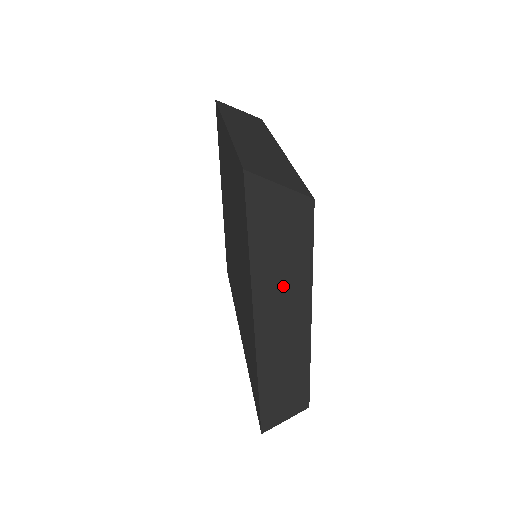
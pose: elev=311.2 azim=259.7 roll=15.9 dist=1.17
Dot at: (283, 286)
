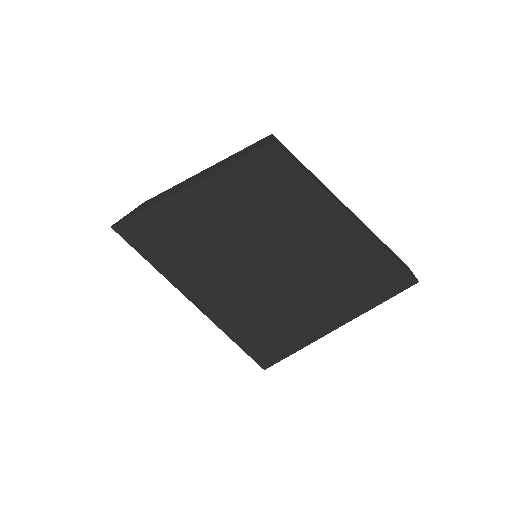
Dot at: occluded
